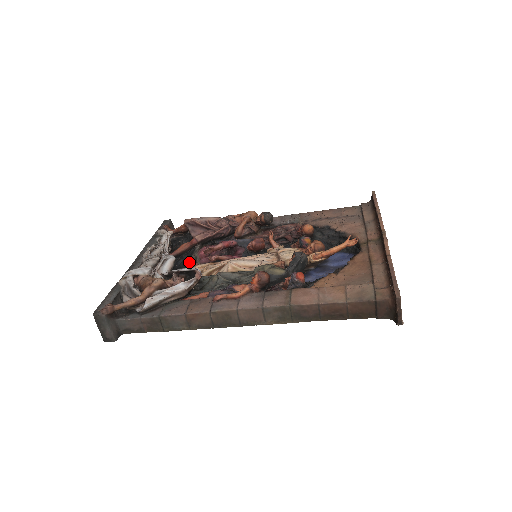
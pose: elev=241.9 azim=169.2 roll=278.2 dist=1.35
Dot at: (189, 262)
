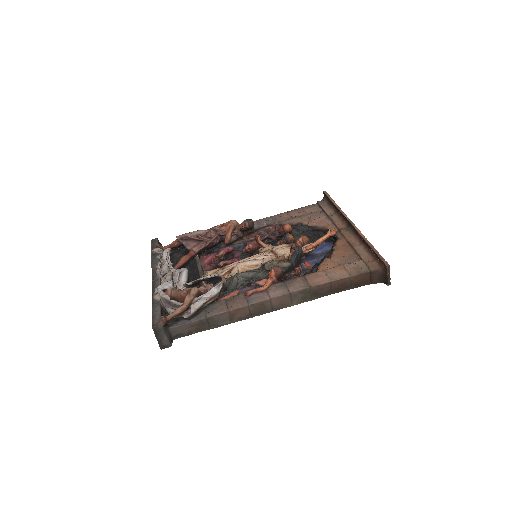
Dot at: (199, 271)
